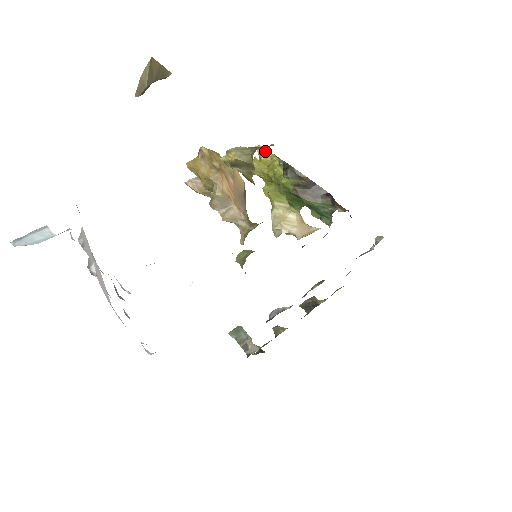
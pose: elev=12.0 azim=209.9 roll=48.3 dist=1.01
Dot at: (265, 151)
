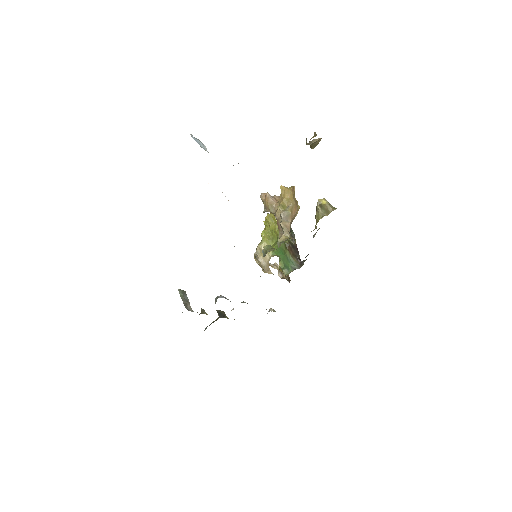
Dot at: occluded
